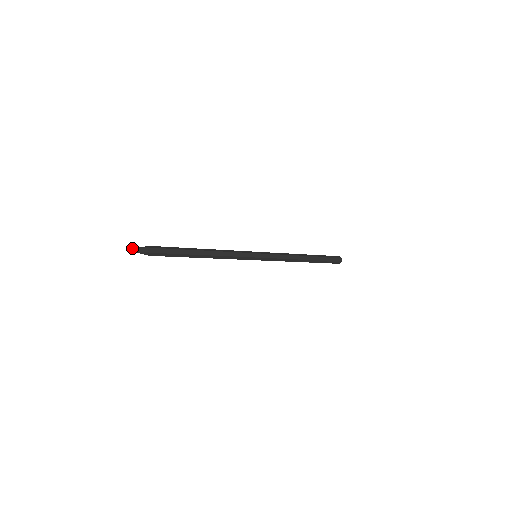
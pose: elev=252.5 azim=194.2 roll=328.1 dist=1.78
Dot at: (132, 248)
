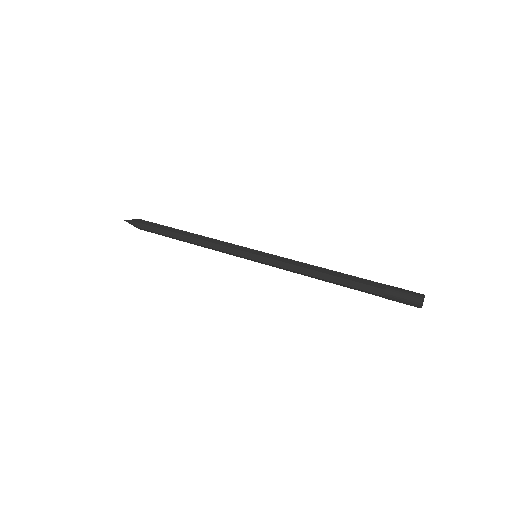
Dot at: (129, 220)
